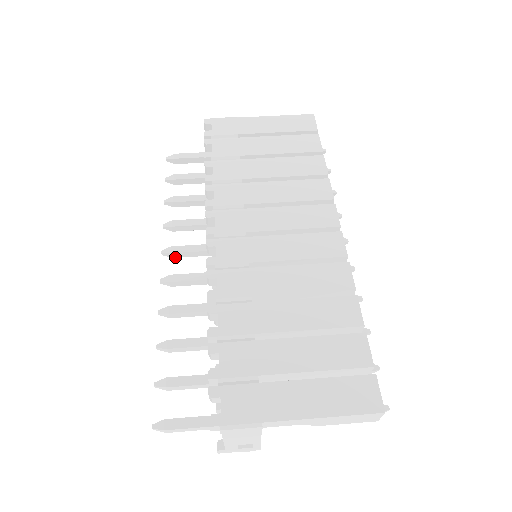
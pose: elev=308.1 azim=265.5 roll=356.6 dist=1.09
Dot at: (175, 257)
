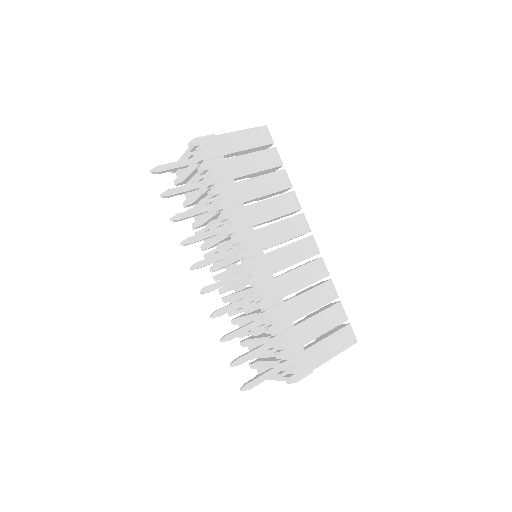
Dot at: occluded
